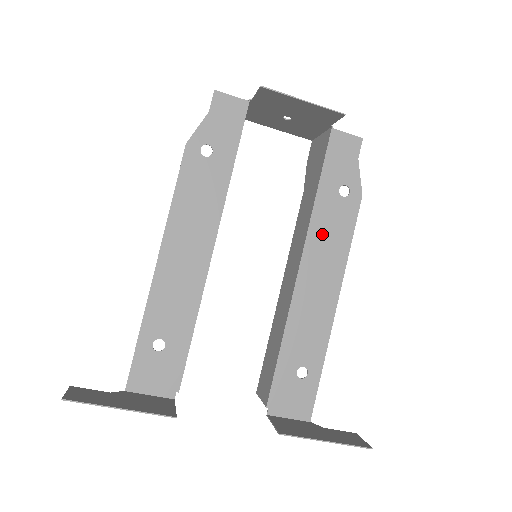
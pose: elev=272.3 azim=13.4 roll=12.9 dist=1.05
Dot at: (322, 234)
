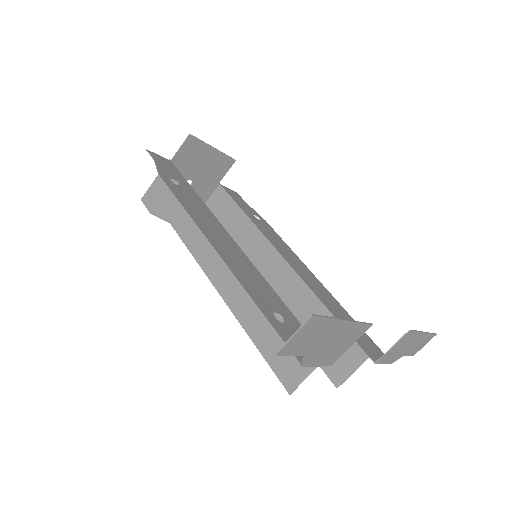
Dot at: (273, 239)
